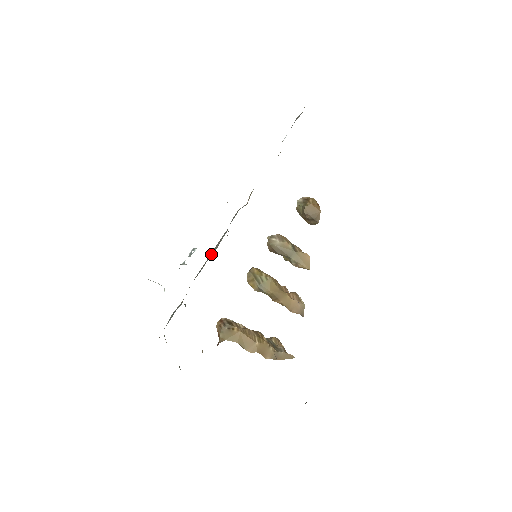
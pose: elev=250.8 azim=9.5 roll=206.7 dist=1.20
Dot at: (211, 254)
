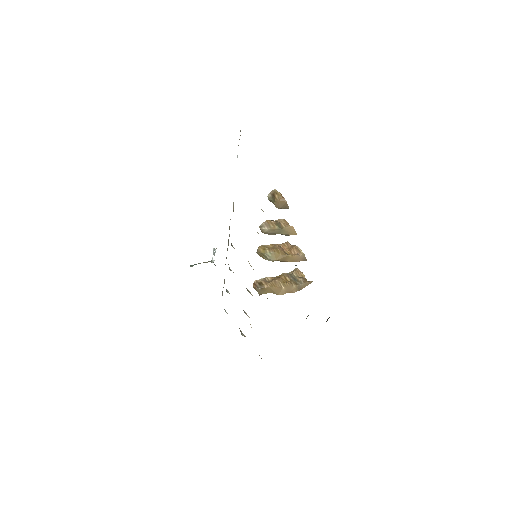
Dot at: (227, 250)
